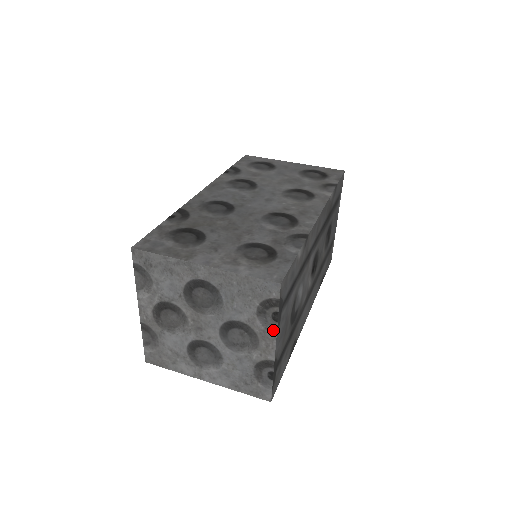
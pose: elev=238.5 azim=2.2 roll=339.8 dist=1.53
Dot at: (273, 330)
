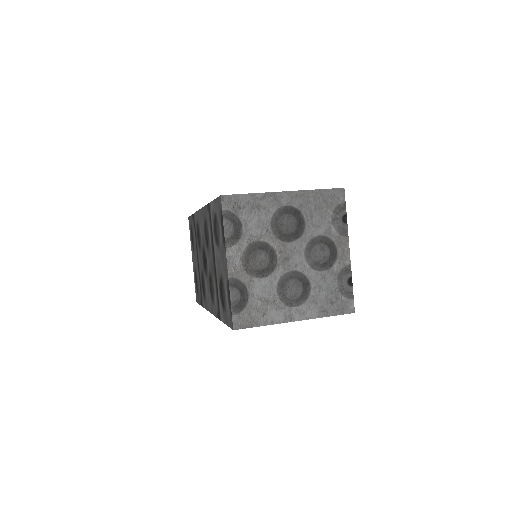
Dot at: (345, 233)
